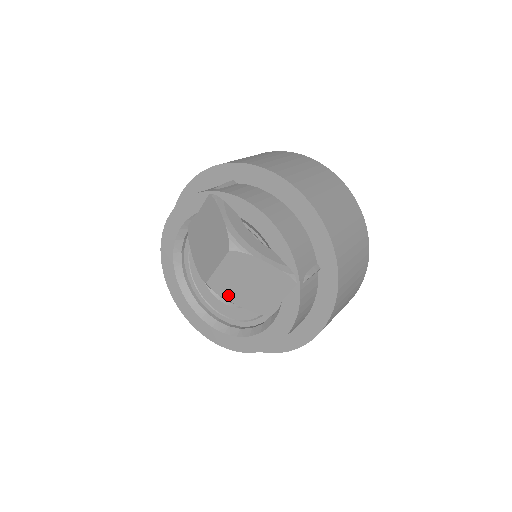
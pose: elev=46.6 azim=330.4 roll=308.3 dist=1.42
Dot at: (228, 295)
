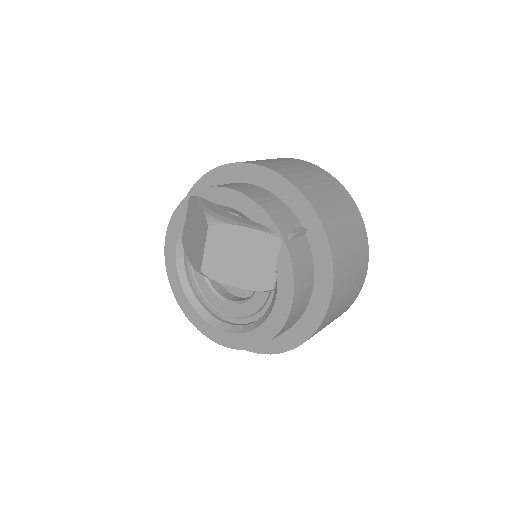
Dot at: (225, 279)
